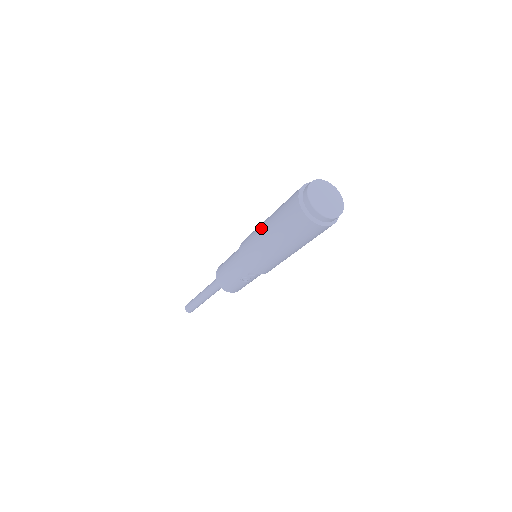
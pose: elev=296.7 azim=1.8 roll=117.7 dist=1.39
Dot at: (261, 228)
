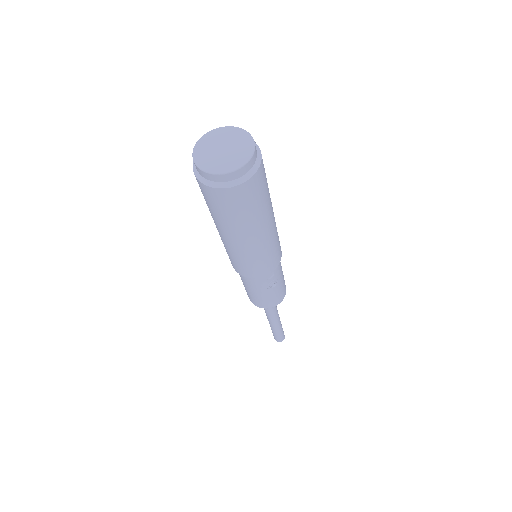
Dot at: occluded
